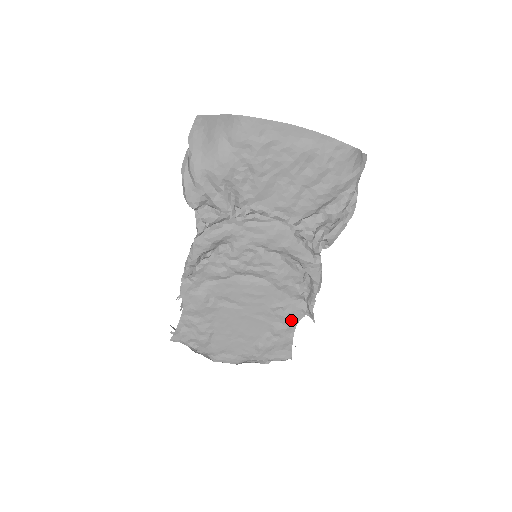
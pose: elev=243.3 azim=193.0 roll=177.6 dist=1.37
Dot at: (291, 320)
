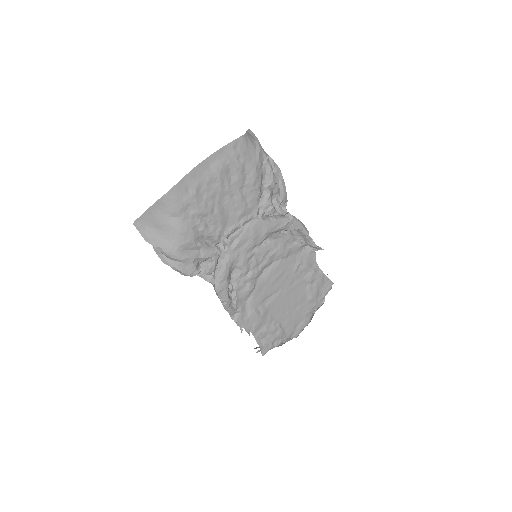
Dot at: (311, 264)
